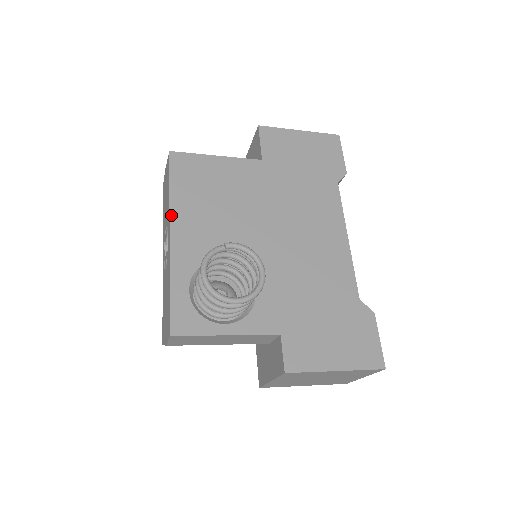
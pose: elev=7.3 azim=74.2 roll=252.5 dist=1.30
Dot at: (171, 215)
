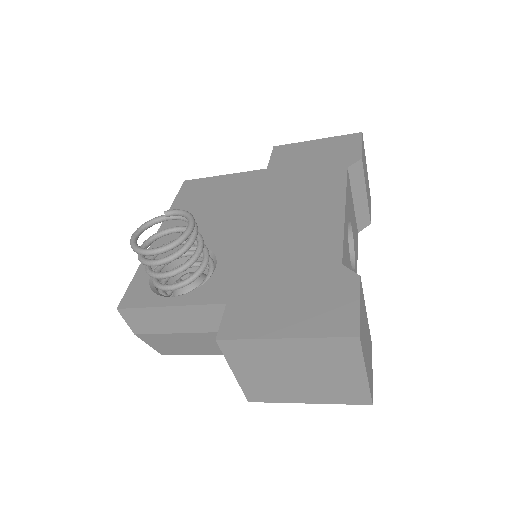
Dot at: (164, 221)
